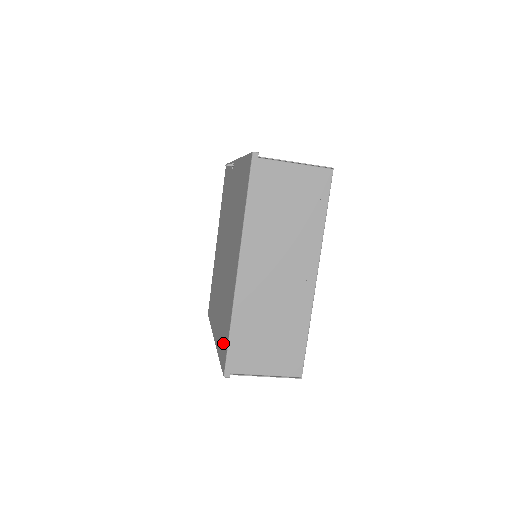
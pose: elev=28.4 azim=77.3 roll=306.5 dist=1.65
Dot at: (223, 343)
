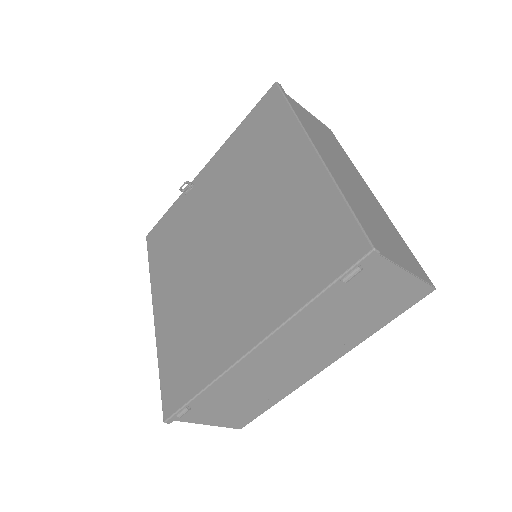
Dot at: (324, 249)
